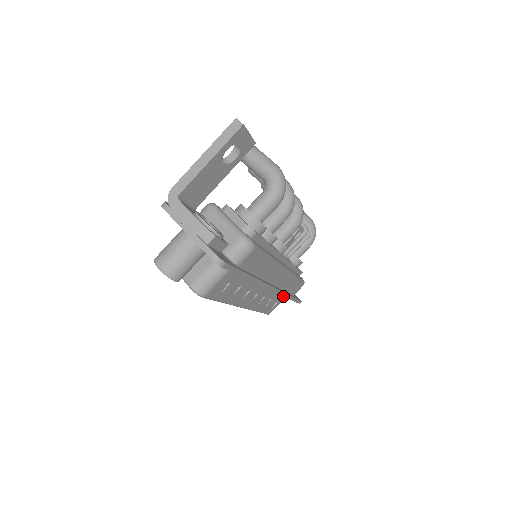
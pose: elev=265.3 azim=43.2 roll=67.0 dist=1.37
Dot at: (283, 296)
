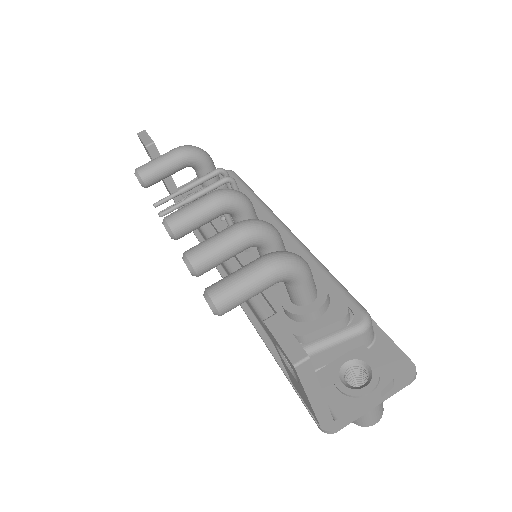
Dot at: occluded
